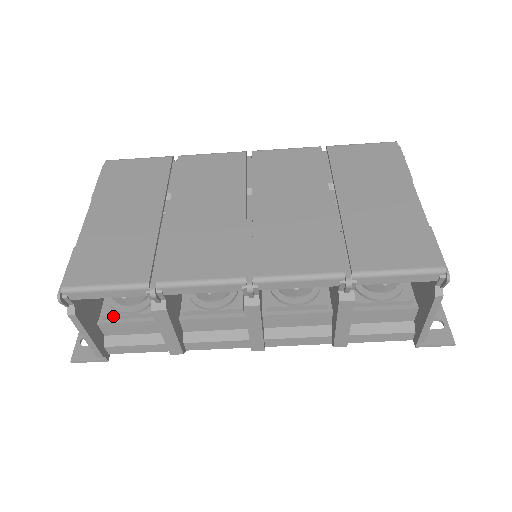
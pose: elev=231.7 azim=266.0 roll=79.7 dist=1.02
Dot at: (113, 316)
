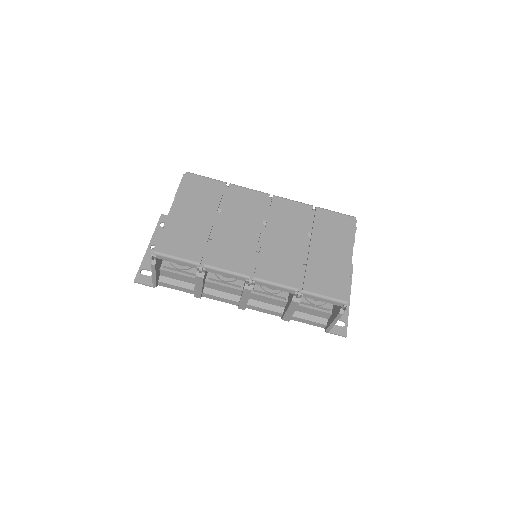
Dot at: (170, 268)
